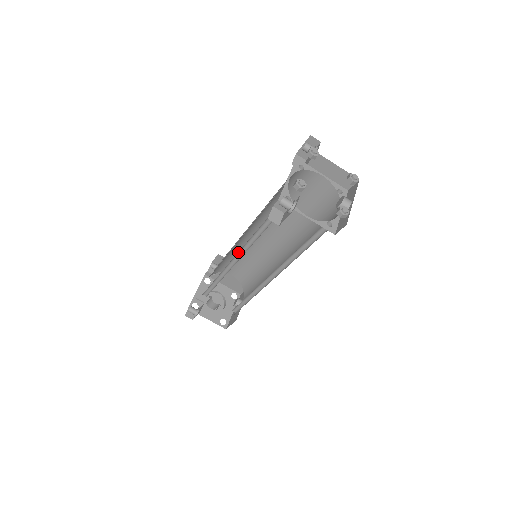
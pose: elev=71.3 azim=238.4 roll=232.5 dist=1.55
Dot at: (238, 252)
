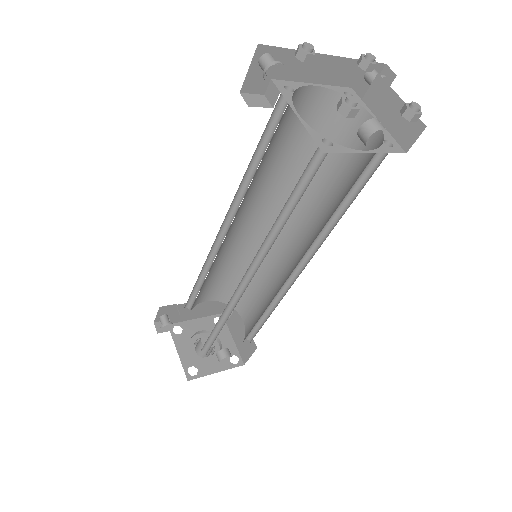
Dot at: (228, 220)
